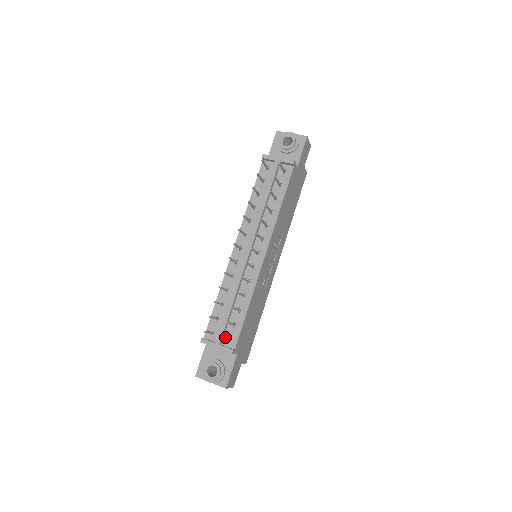
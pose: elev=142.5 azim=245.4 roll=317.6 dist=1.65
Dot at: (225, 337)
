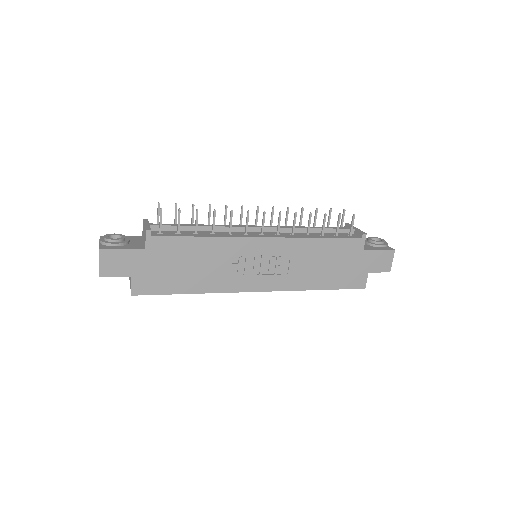
Dot at: occluded
